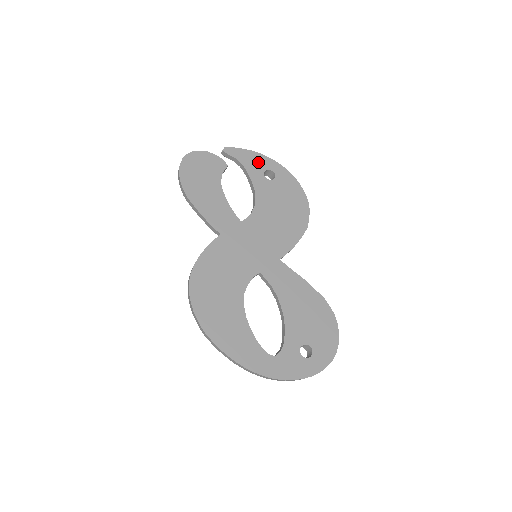
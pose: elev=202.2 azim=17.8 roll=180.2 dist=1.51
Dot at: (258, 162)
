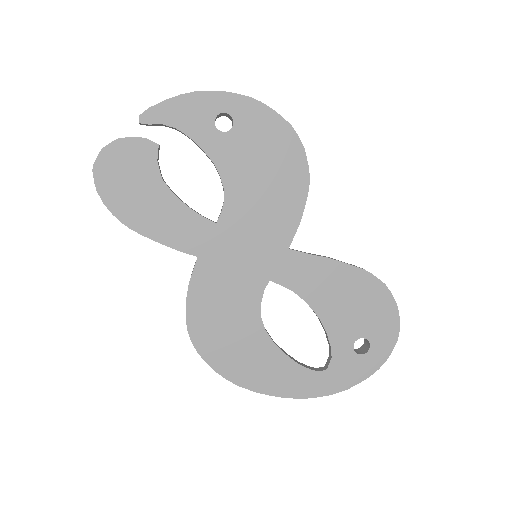
Dot at: (198, 110)
